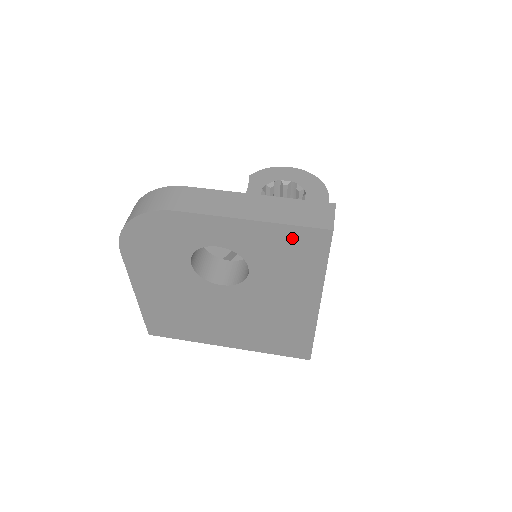
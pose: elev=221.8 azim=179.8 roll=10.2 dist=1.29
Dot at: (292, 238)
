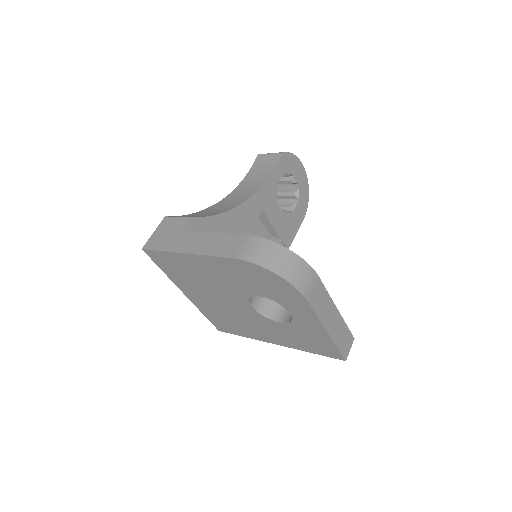
Dot at: (326, 346)
